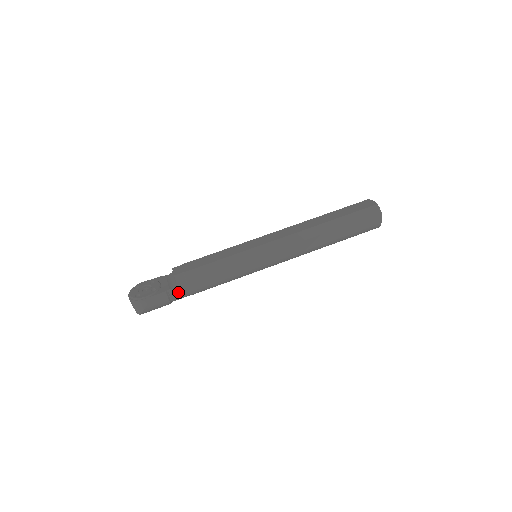
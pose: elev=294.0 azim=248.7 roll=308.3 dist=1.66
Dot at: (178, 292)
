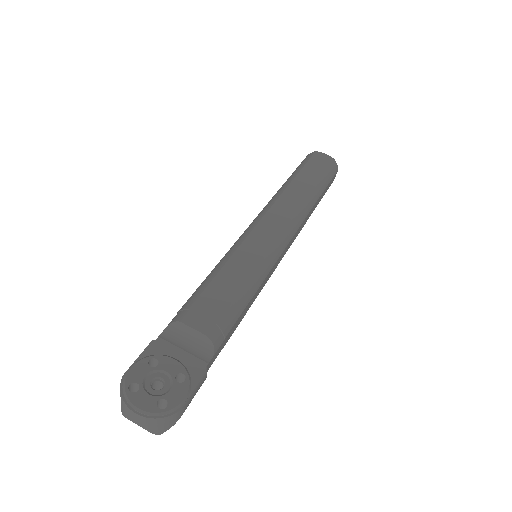
Dot at: (213, 360)
